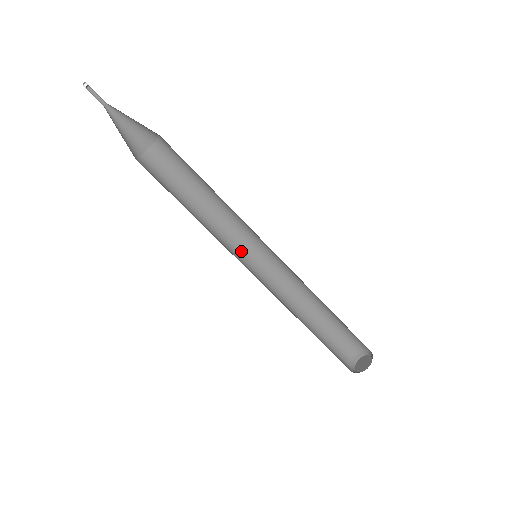
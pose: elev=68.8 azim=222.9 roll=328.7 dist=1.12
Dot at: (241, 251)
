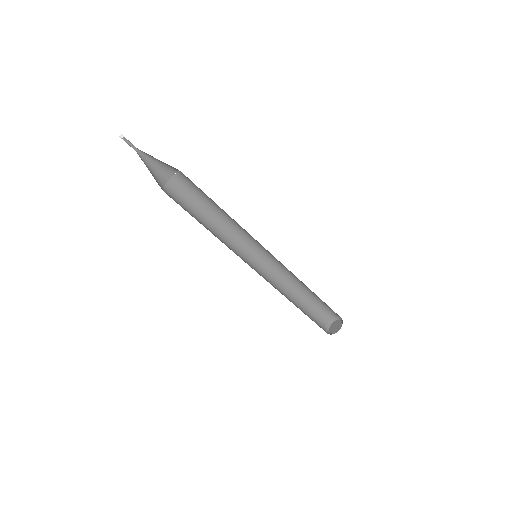
Dot at: (242, 255)
